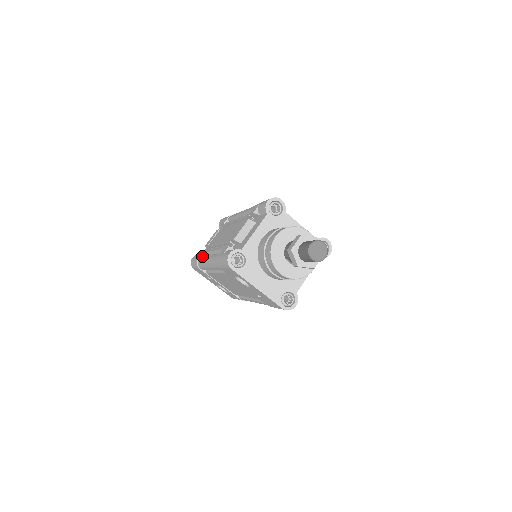
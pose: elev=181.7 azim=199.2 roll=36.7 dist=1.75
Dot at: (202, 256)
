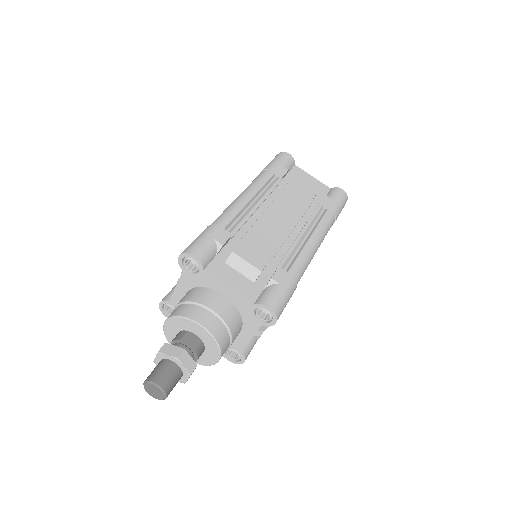
Dot at: occluded
